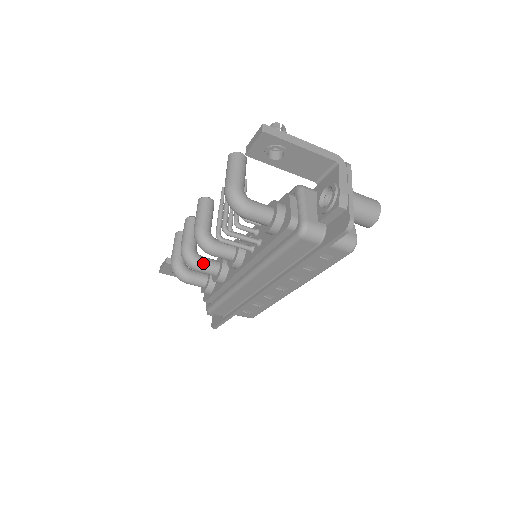
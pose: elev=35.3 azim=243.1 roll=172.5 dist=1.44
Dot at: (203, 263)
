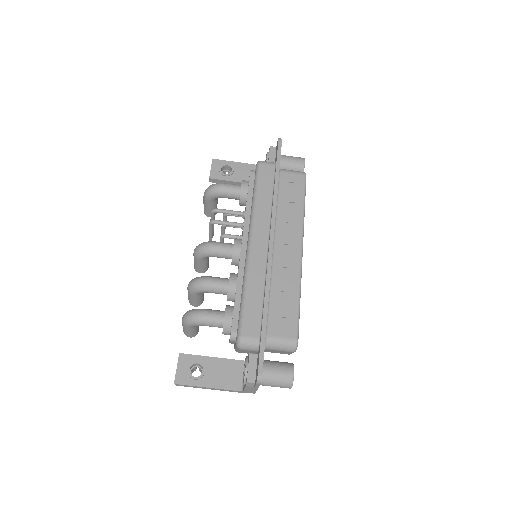
Dot at: (211, 277)
